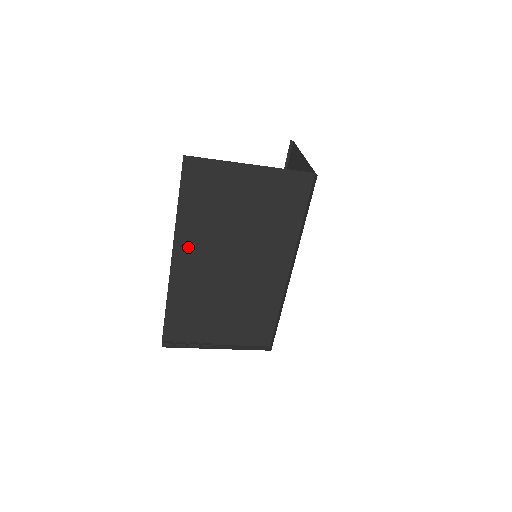
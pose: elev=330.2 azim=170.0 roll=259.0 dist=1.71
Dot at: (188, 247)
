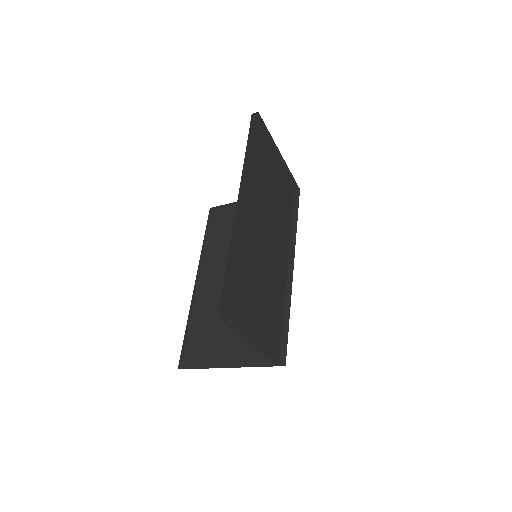
Dot at: (246, 197)
